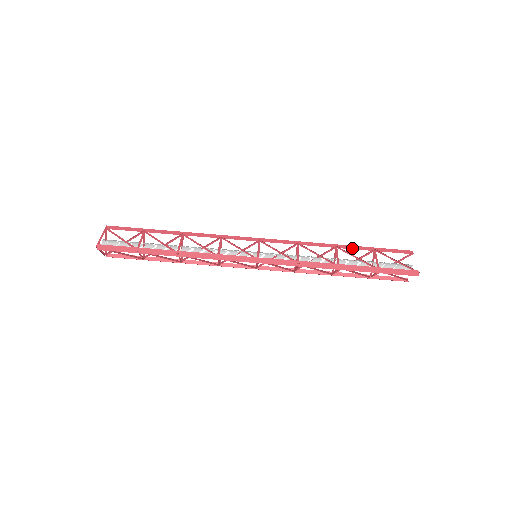
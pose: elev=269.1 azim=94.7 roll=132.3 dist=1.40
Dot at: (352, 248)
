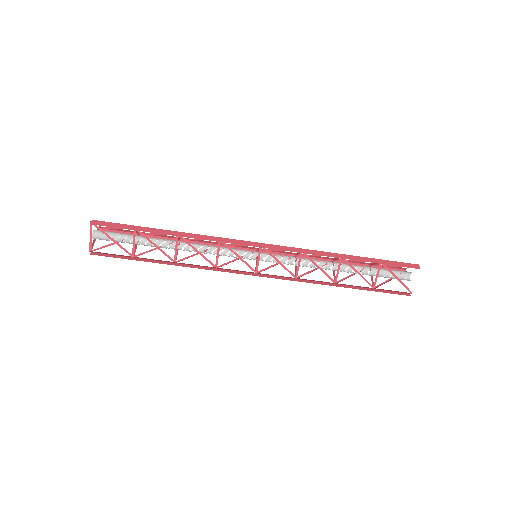
Dot at: (359, 256)
